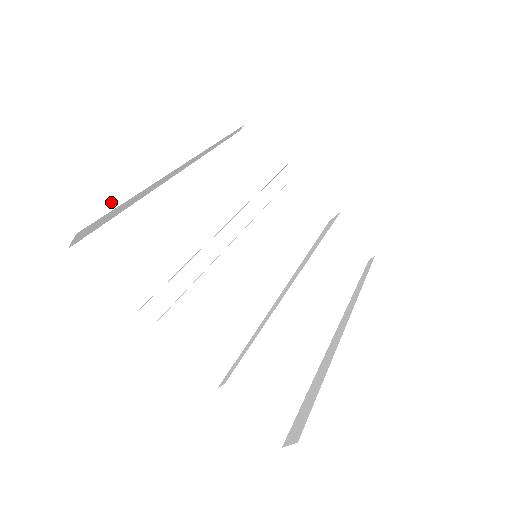
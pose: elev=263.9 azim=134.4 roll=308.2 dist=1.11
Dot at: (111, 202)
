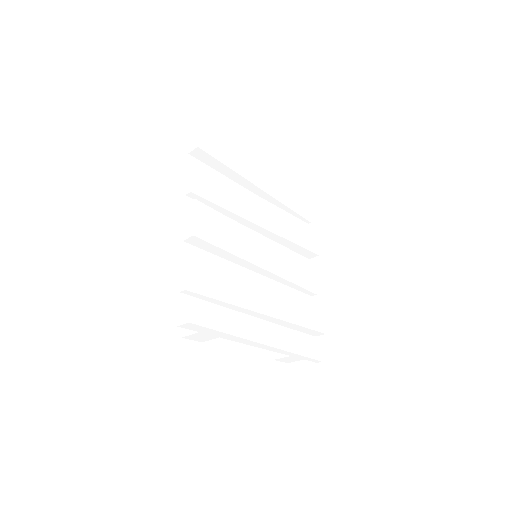
Dot at: (221, 159)
